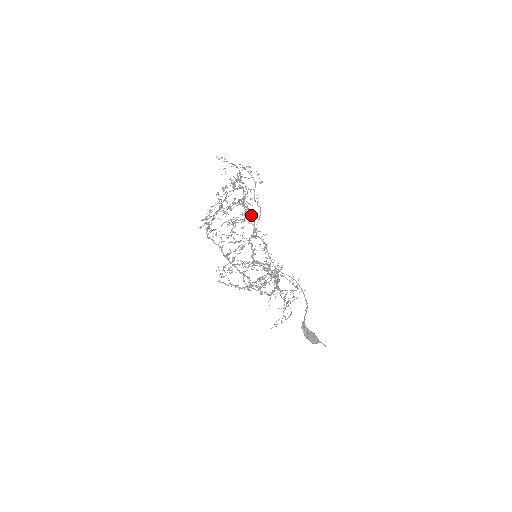
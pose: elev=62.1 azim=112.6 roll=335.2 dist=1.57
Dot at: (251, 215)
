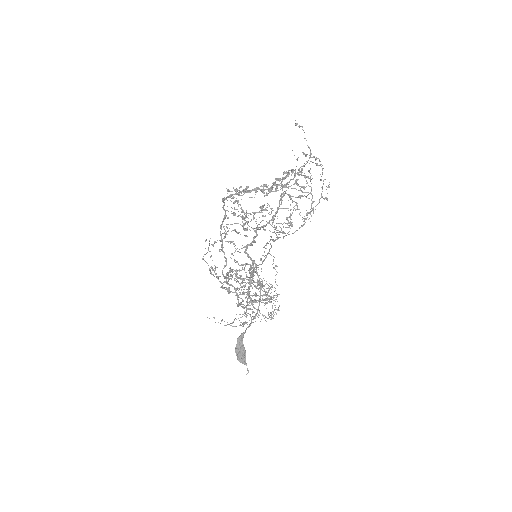
Dot at: (279, 206)
